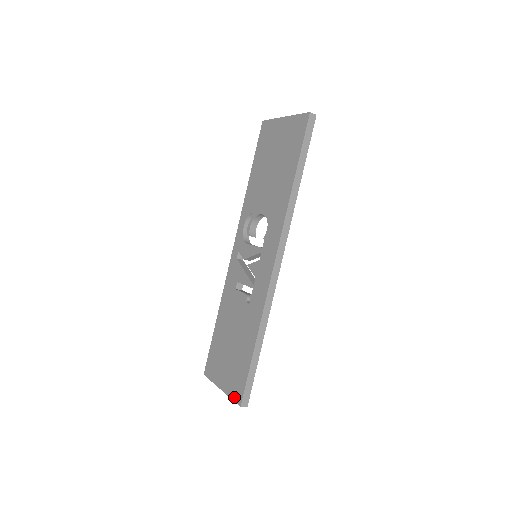
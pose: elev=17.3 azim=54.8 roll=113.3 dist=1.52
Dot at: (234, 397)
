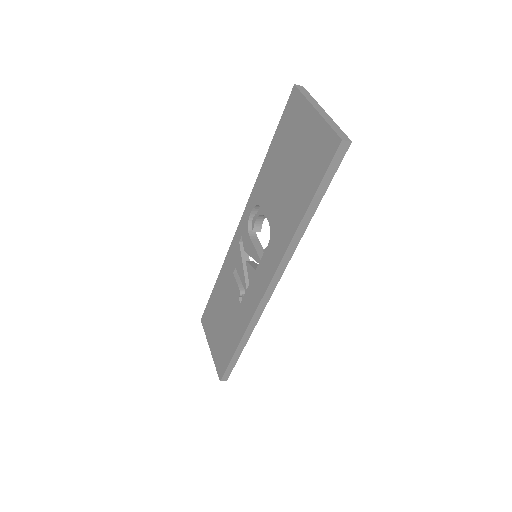
Dot at: (217, 368)
